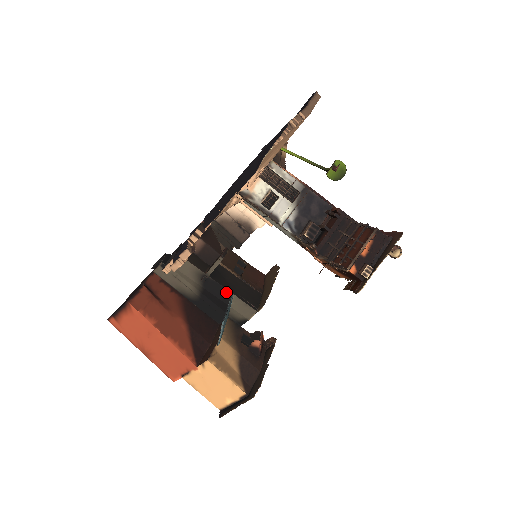
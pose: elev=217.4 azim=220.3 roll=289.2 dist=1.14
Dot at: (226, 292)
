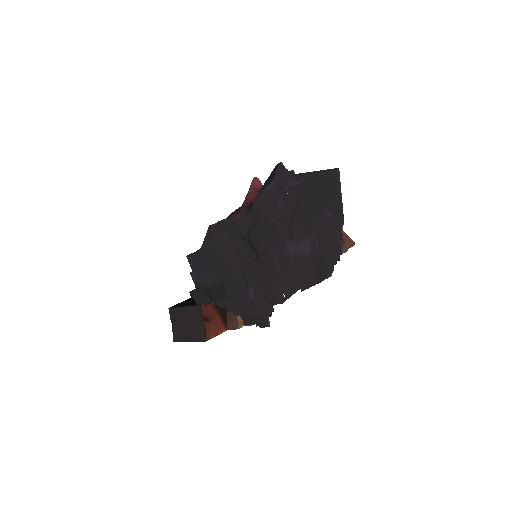
Dot at: occluded
